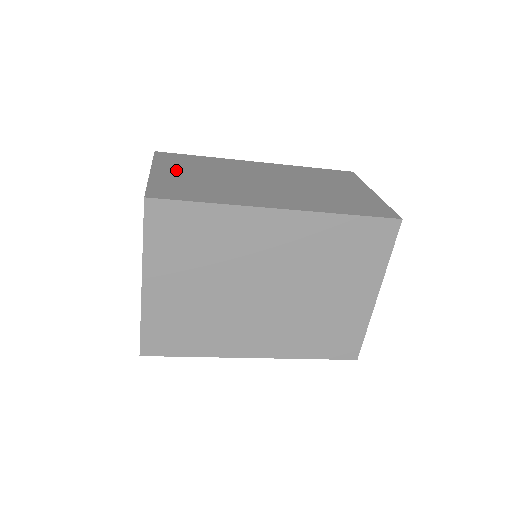
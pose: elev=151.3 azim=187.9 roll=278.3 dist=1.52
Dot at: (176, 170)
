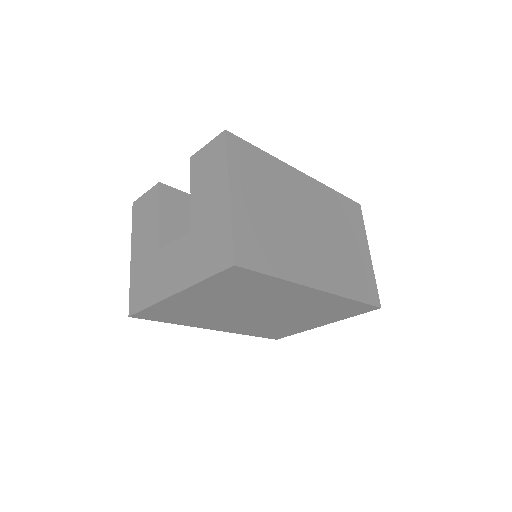
Dot at: (249, 192)
